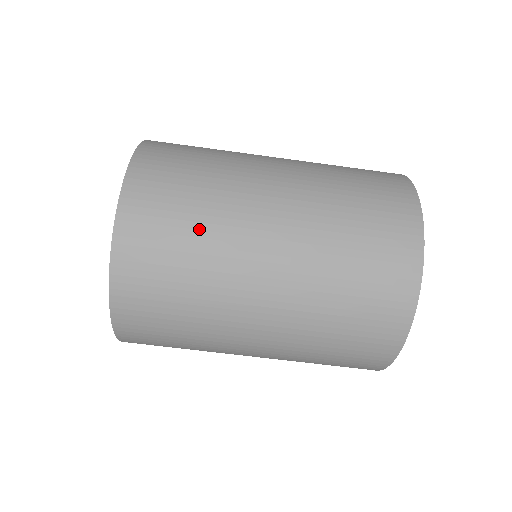
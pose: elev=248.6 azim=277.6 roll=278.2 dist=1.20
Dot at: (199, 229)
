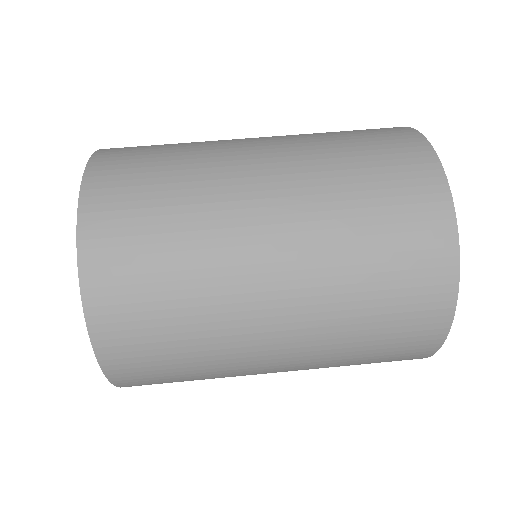
Dot at: (178, 196)
